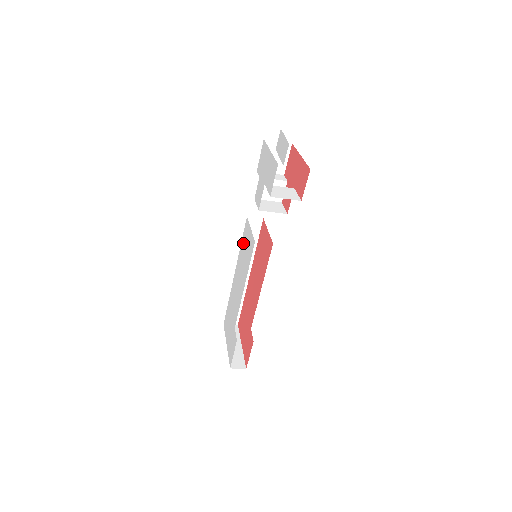
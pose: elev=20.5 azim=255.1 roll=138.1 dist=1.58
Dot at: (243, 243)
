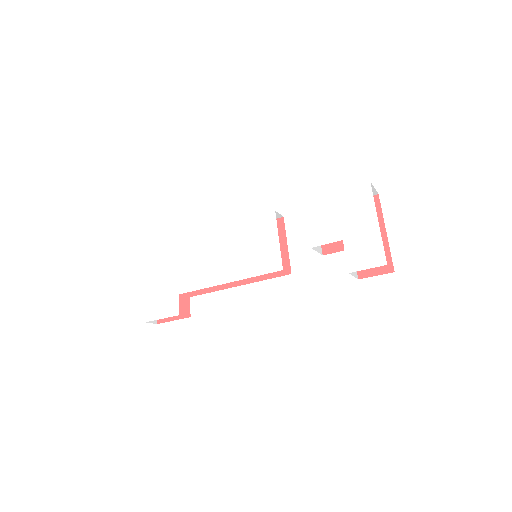
Dot at: (249, 229)
